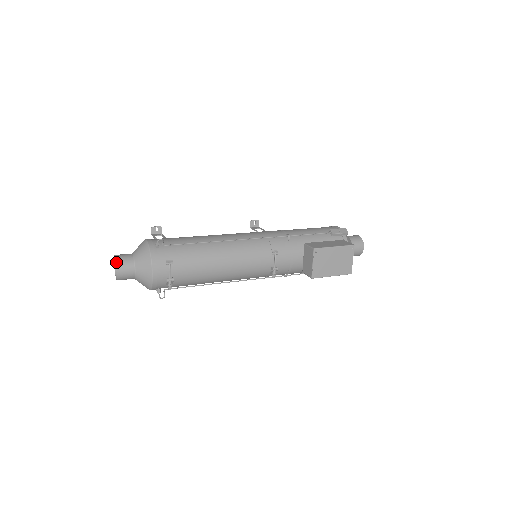
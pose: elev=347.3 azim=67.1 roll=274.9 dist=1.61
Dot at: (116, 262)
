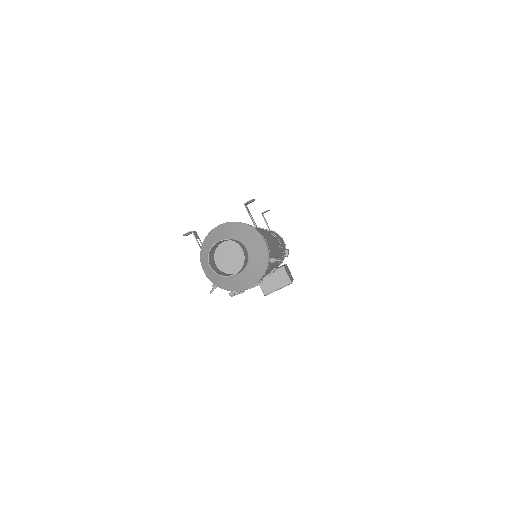
Dot at: occluded
